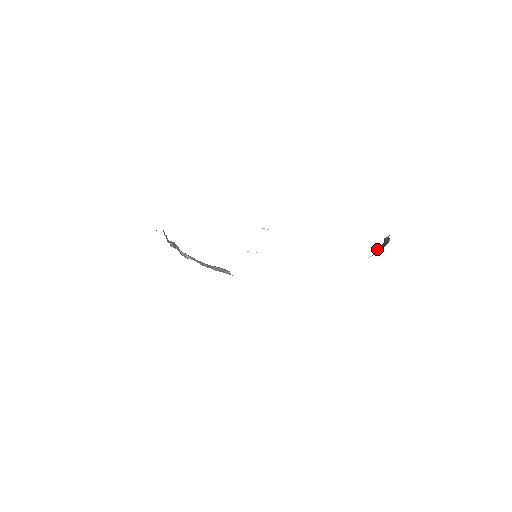
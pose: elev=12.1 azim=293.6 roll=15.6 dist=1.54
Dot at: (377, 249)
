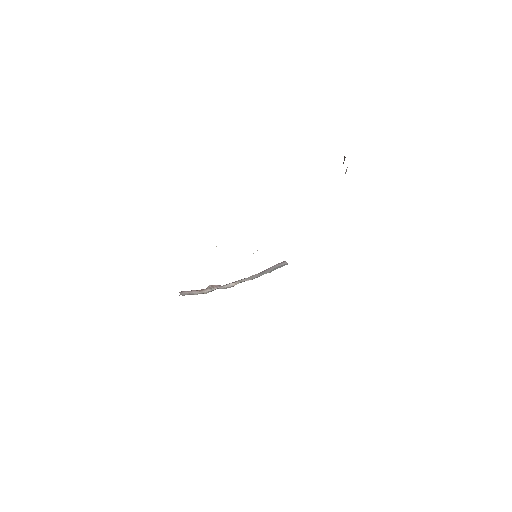
Dot at: (344, 159)
